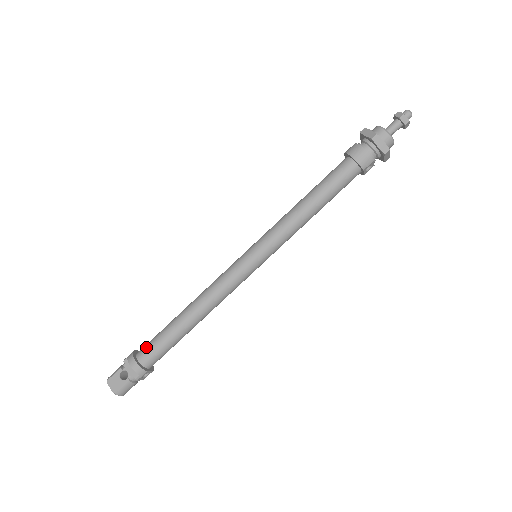
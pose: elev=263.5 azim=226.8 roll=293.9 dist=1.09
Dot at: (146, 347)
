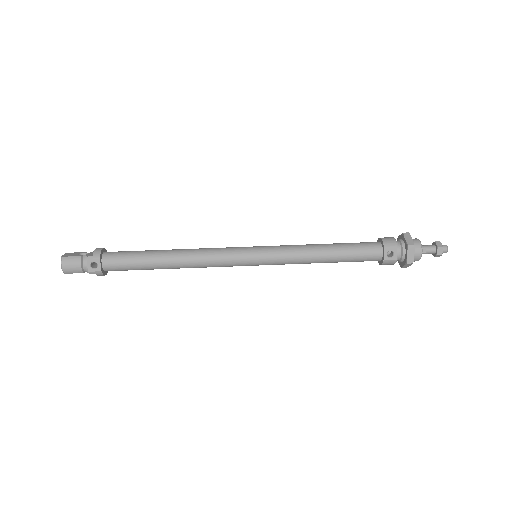
Dot at: occluded
